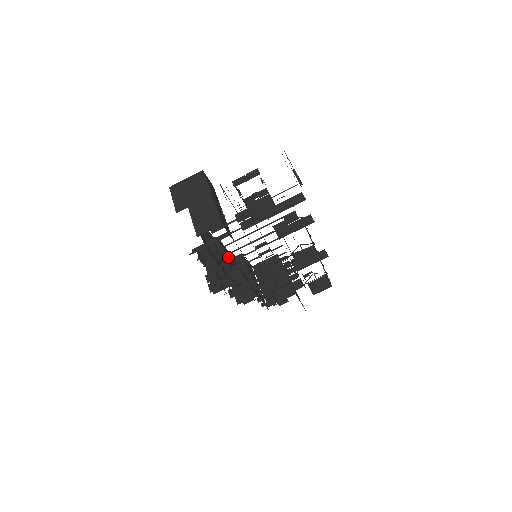
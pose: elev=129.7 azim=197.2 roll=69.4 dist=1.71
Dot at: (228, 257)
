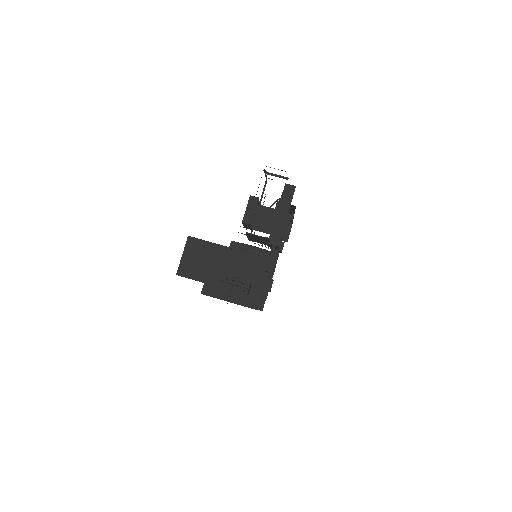
Dot at: (226, 277)
